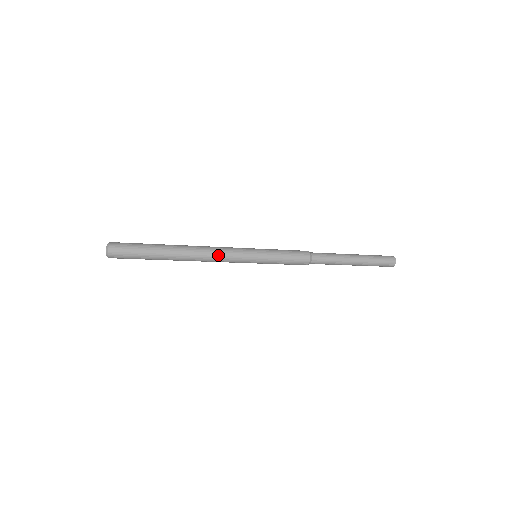
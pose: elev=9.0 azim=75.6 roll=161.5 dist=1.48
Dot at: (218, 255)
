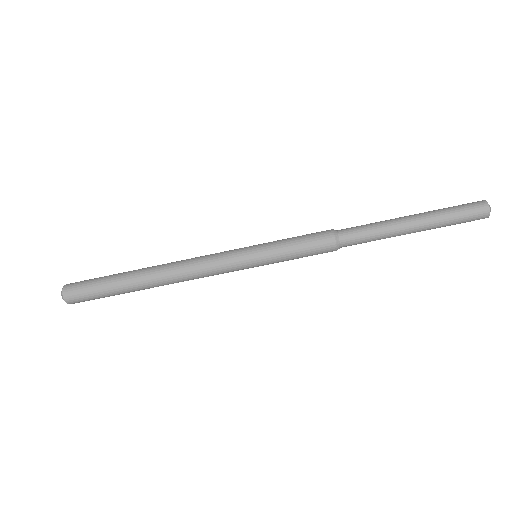
Dot at: (198, 260)
